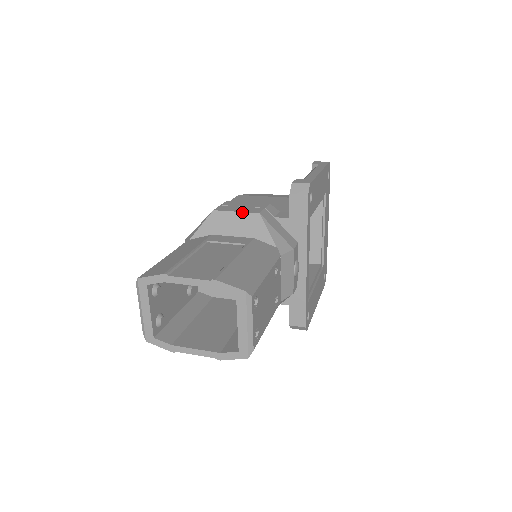
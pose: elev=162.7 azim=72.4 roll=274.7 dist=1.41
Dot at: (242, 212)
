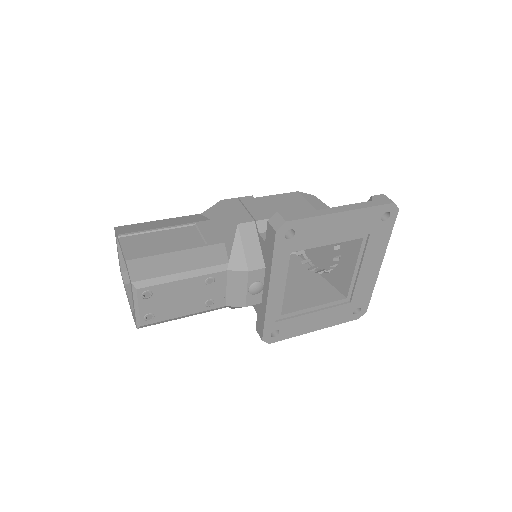
Dot at: (231, 215)
